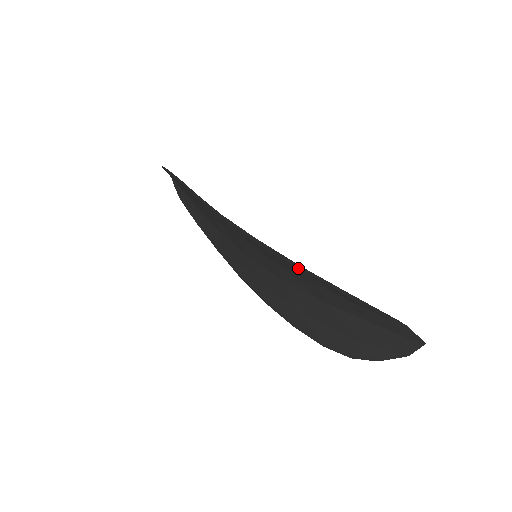
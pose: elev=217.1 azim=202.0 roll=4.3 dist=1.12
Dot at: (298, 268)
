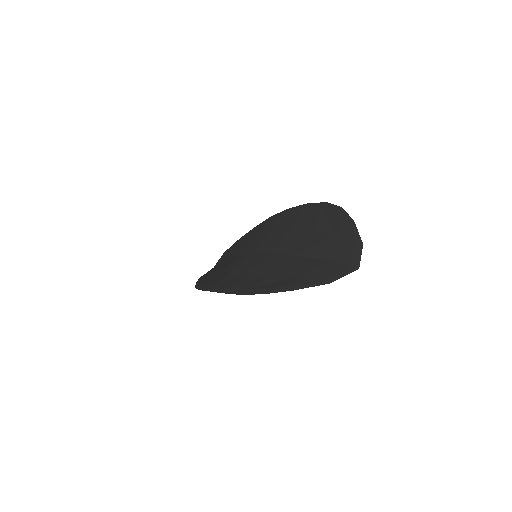
Dot at: (322, 208)
